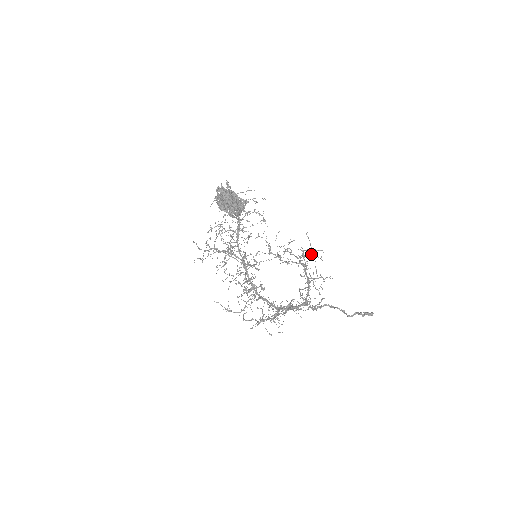
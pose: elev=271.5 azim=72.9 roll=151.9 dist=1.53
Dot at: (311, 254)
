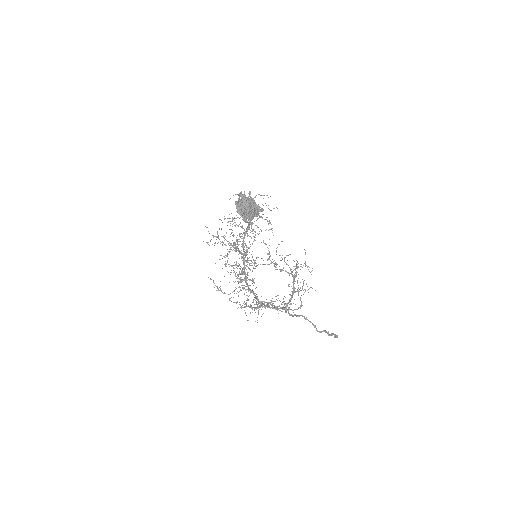
Dot at: occluded
